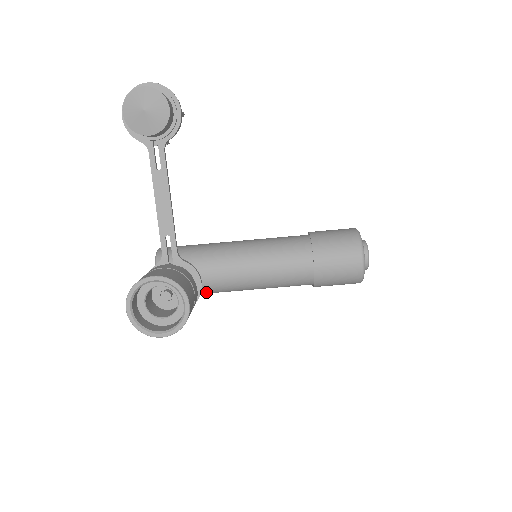
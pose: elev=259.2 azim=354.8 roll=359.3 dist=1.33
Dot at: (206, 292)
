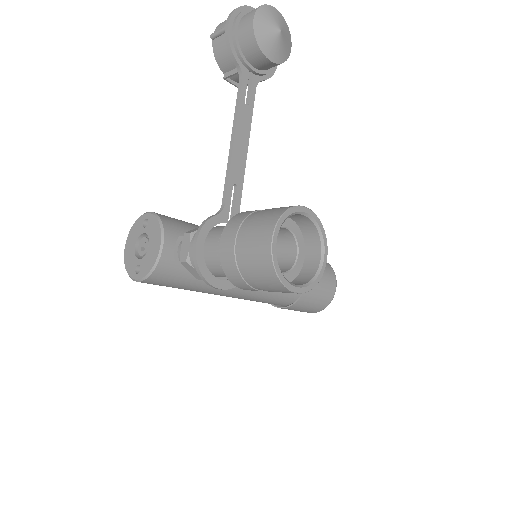
Dot at: (200, 285)
